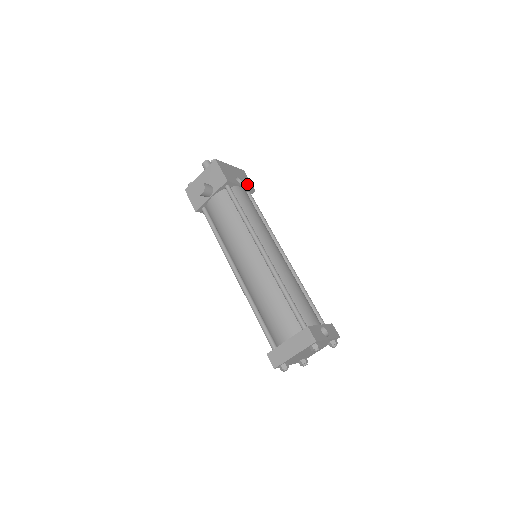
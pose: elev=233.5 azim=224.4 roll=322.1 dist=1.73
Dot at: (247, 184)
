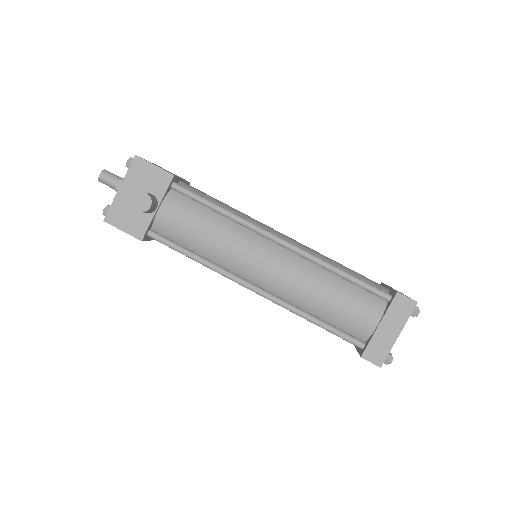
Dot at: occluded
